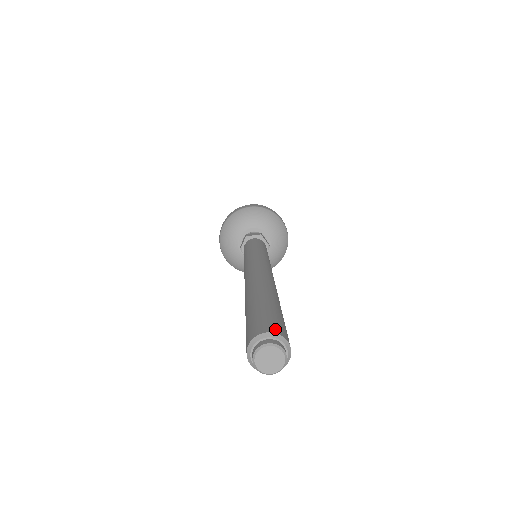
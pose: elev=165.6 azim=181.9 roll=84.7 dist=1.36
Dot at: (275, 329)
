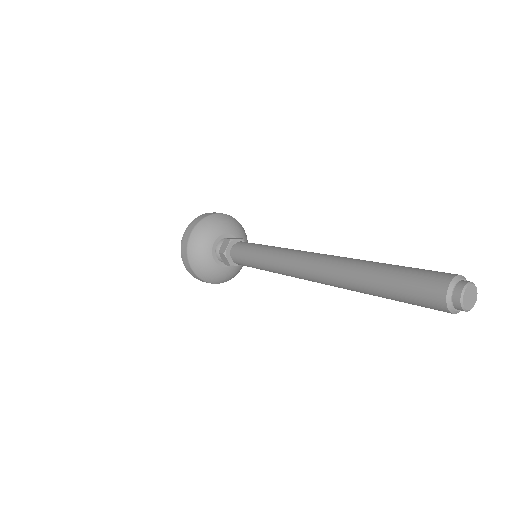
Dot at: (455, 274)
